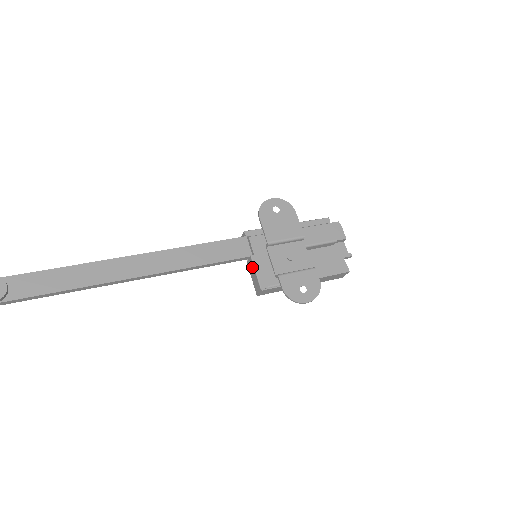
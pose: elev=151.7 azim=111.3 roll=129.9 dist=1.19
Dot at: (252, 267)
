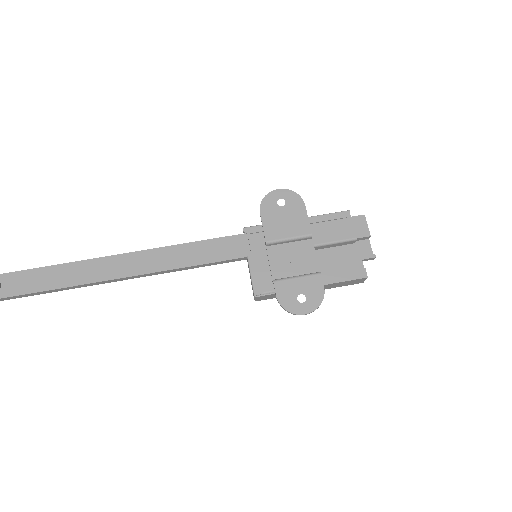
Dot at: (249, 269)
